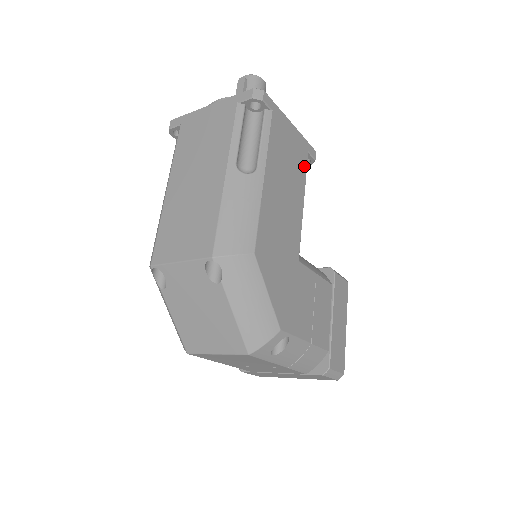
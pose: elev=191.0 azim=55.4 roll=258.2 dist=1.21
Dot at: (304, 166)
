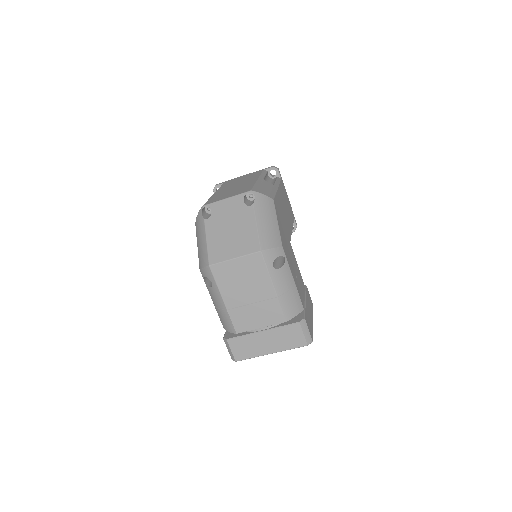
Dot at: (292, 219)
